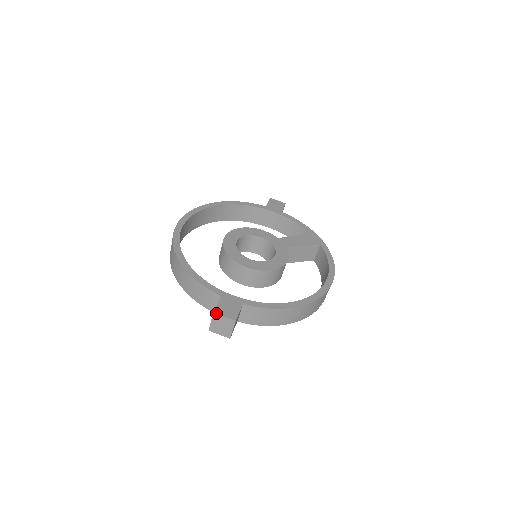
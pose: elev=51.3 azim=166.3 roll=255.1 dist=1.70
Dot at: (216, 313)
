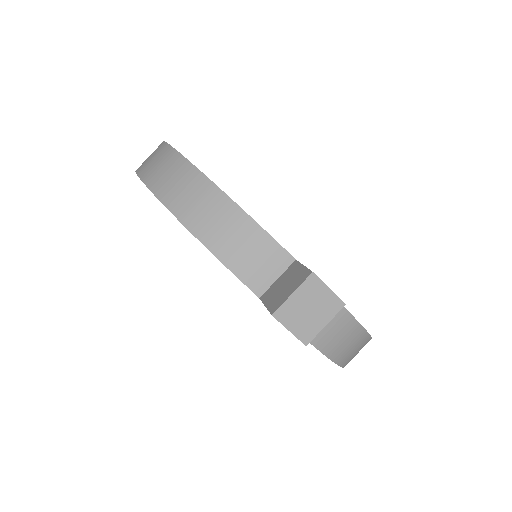
Dot at: occluded
